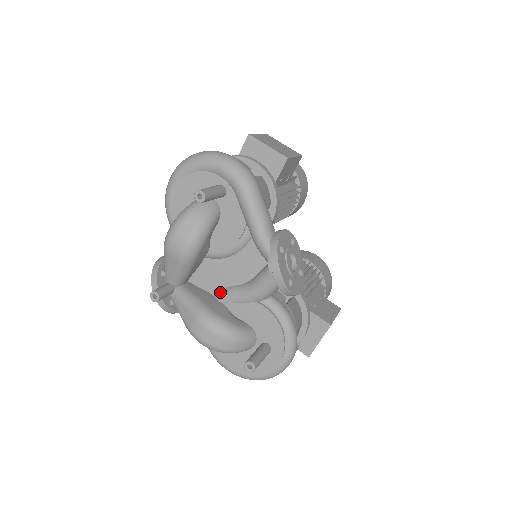
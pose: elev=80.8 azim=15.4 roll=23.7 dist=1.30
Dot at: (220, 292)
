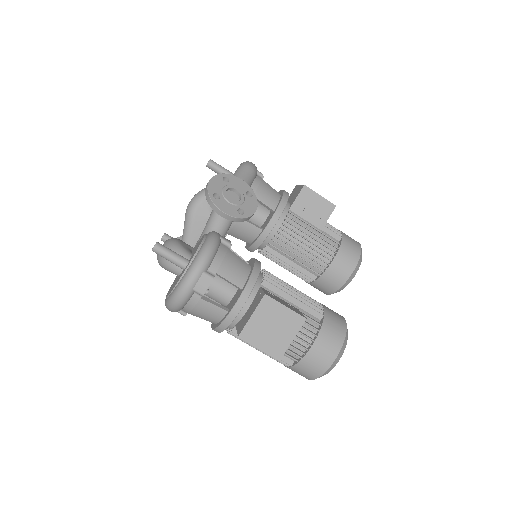
Dot at: occluded
